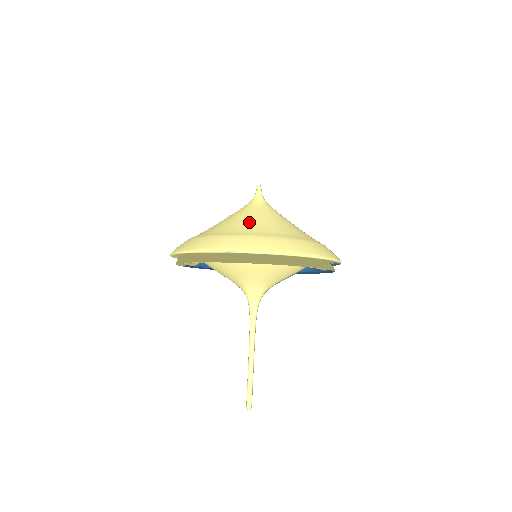
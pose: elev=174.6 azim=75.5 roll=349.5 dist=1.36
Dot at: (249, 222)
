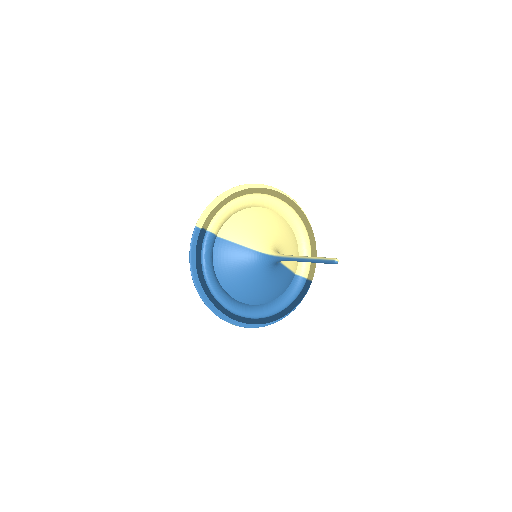
Dot at: occluded
